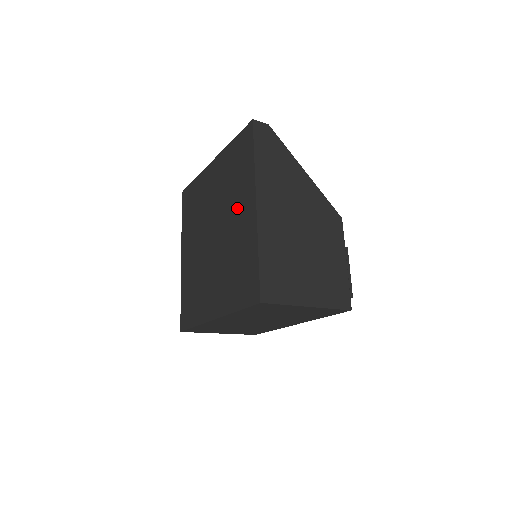
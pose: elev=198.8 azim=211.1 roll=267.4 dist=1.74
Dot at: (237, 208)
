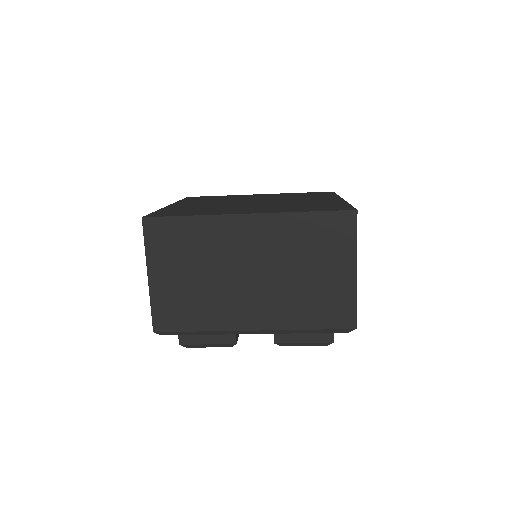
Dot at: (308, 199)
